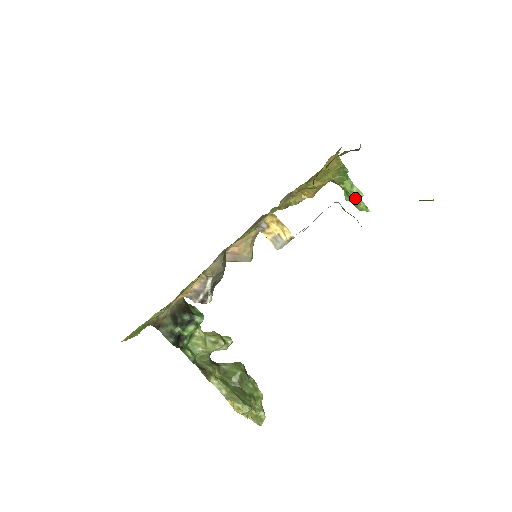
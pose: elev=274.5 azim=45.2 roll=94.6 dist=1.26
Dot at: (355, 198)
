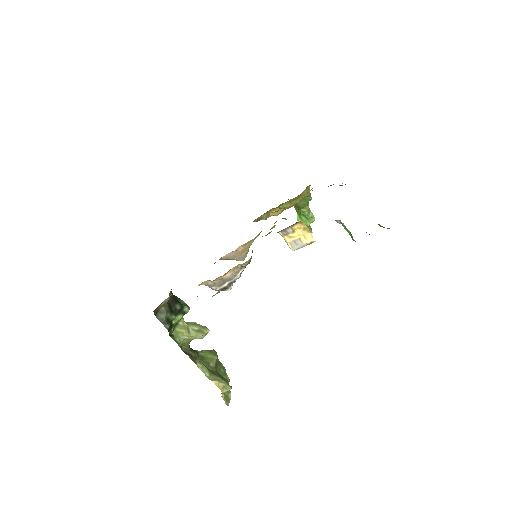
Dot at: (309, 221)
